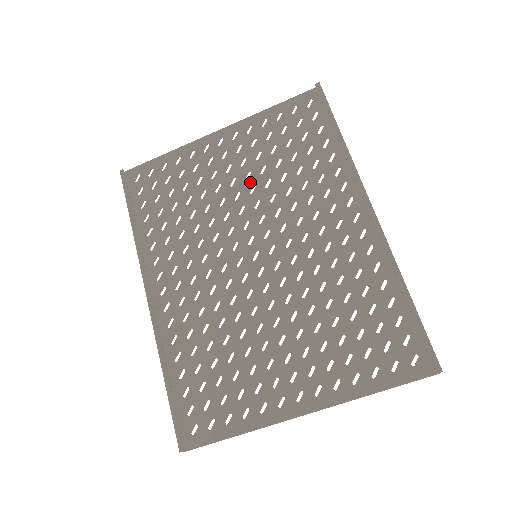
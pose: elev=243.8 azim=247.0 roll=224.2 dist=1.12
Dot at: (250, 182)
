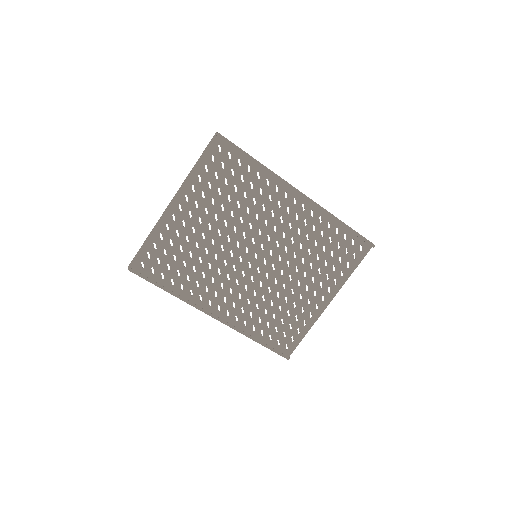
Dot at: (220, 220)
